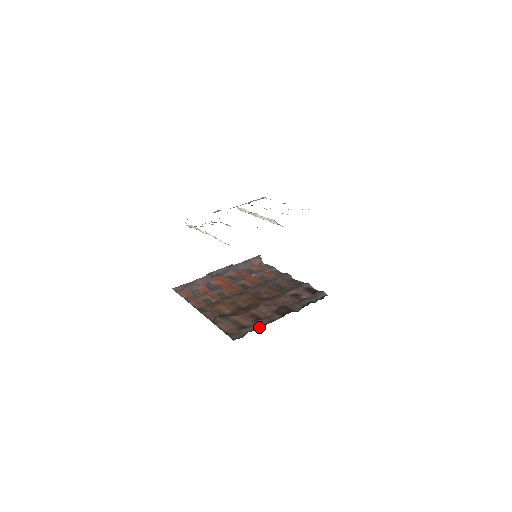
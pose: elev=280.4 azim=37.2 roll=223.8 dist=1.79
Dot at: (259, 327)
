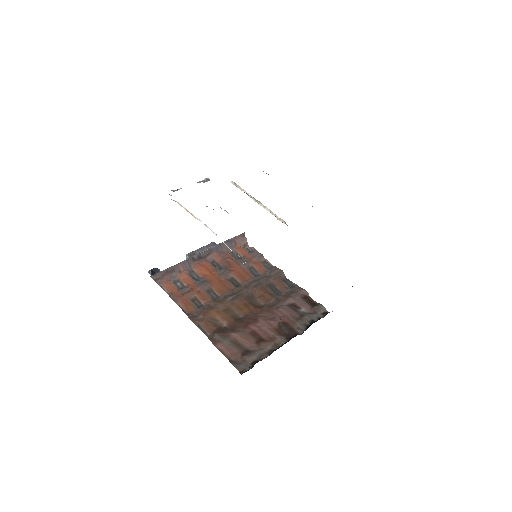
Dot at: (264, 354)
